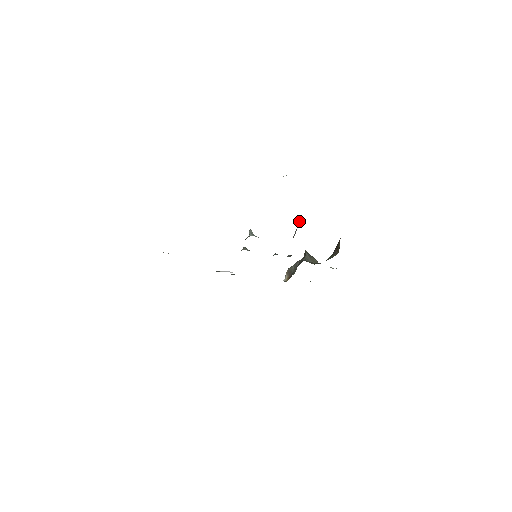
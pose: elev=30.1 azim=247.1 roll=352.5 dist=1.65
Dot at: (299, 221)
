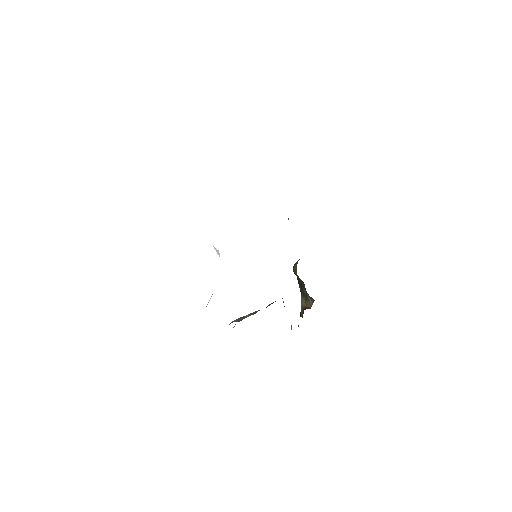
Dot at: occluded
